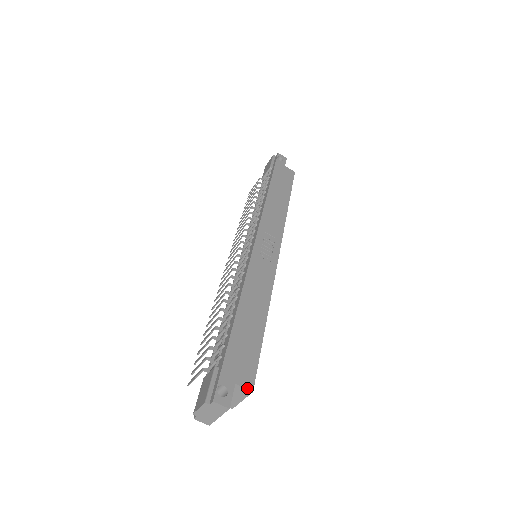
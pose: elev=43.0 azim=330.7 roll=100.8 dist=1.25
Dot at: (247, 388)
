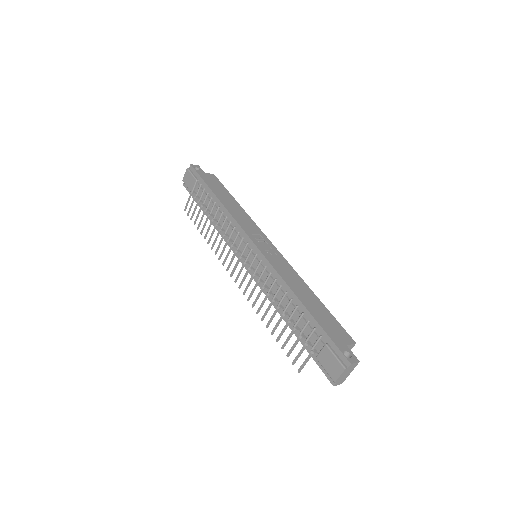
Dot at: (352, 343)
